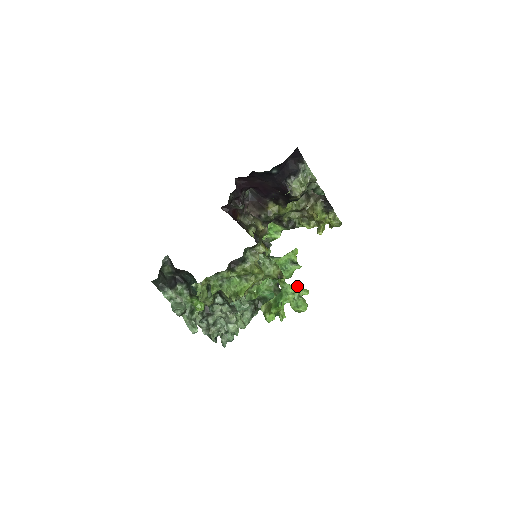
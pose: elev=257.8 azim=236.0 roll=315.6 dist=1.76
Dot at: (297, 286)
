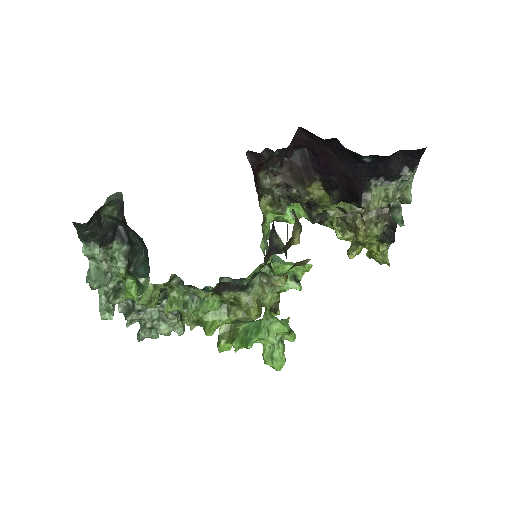
Dot at: (287, 328)
